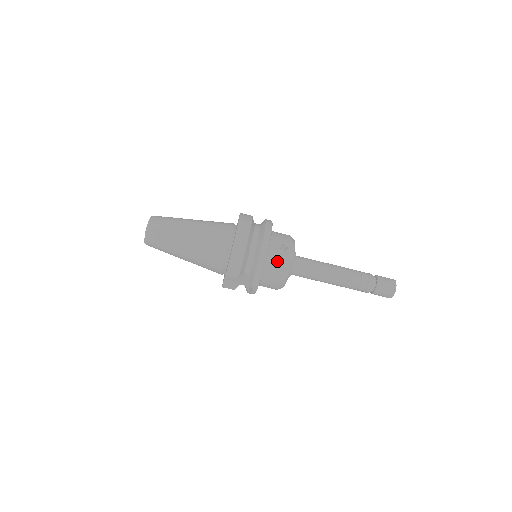
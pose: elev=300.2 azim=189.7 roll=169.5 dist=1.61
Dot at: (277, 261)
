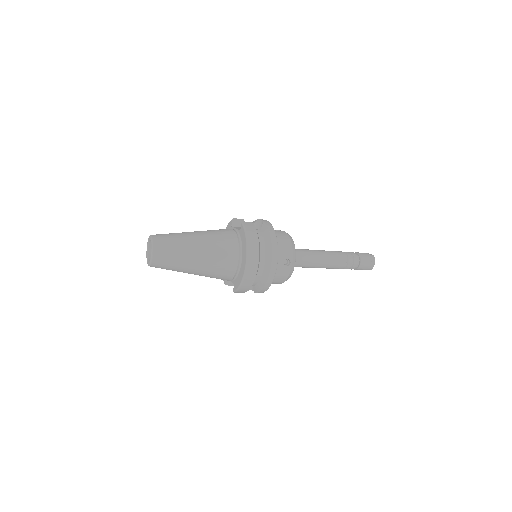
Dot at: (280, 275)
